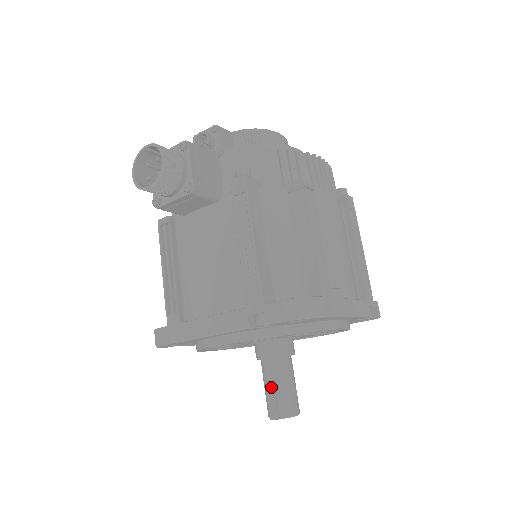
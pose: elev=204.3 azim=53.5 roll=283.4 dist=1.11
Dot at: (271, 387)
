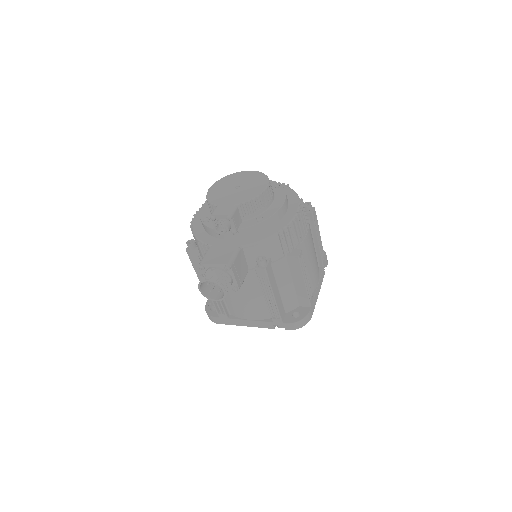
Dot at: occluded
